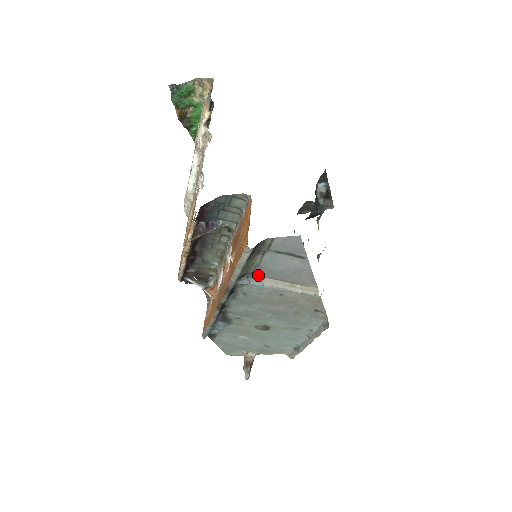
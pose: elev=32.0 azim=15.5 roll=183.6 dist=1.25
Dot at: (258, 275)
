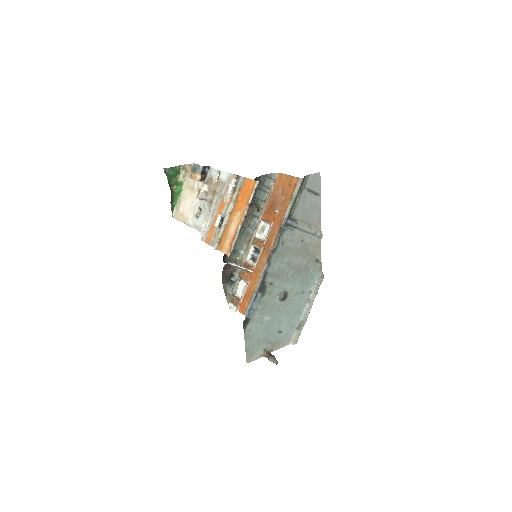
Dot at: (294, 218)
